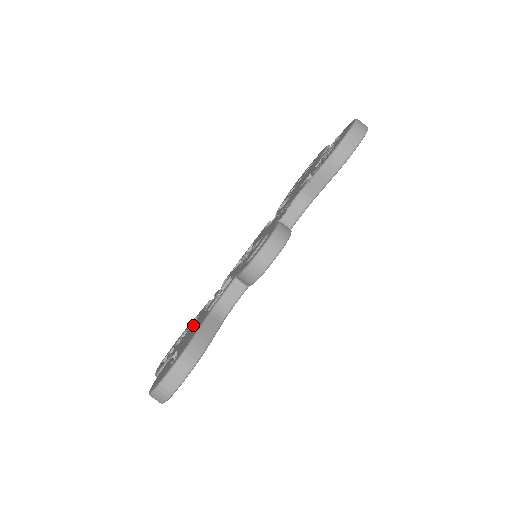
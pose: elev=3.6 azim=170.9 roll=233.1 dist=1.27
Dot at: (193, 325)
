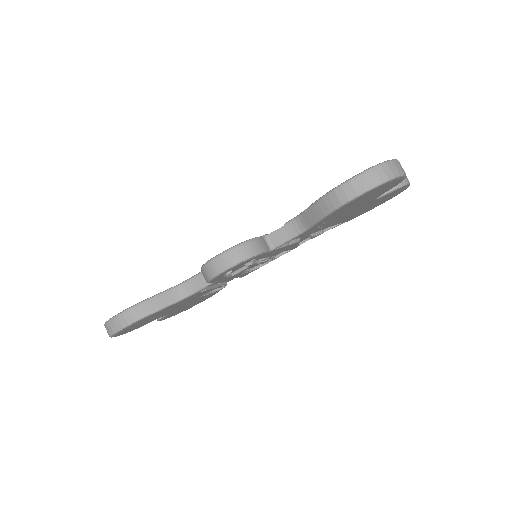
Dot at: occluded
